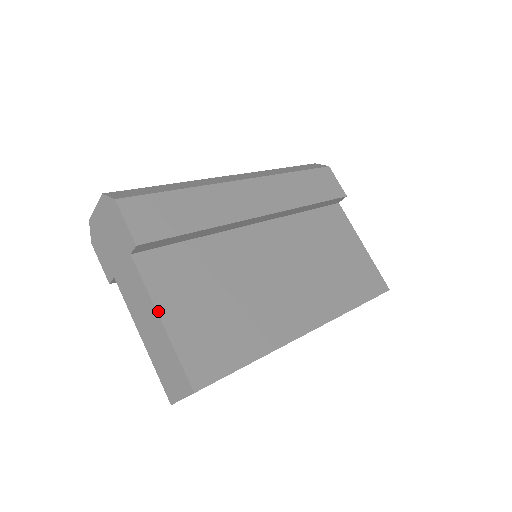
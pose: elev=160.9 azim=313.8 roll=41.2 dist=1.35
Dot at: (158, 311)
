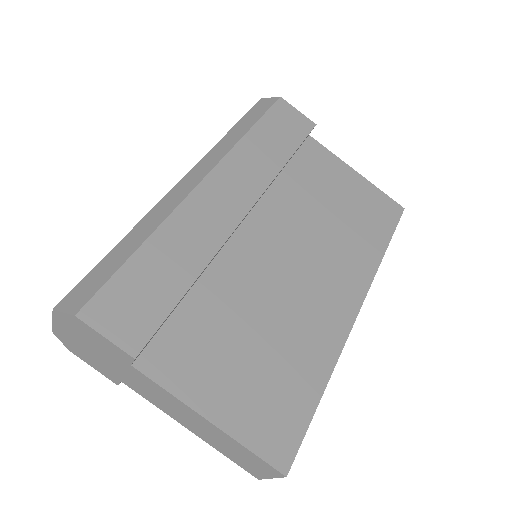
Dot at: (200, 412)
